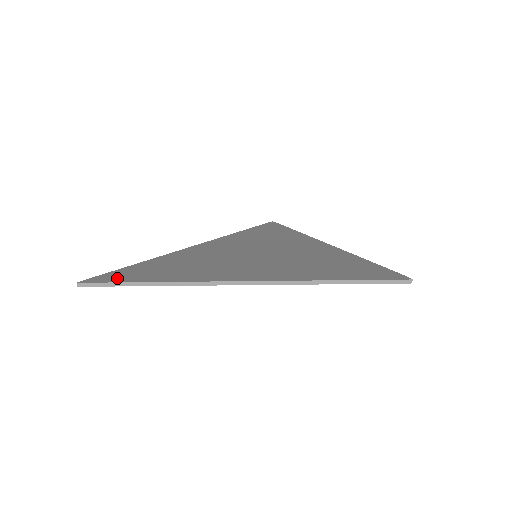
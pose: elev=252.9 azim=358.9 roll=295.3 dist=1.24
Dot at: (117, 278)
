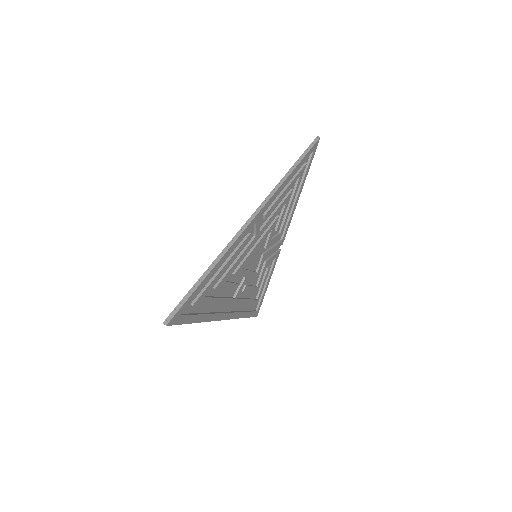
Dot at: occluded
